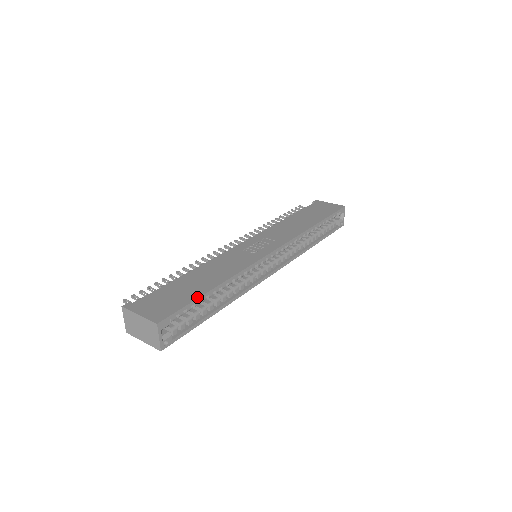
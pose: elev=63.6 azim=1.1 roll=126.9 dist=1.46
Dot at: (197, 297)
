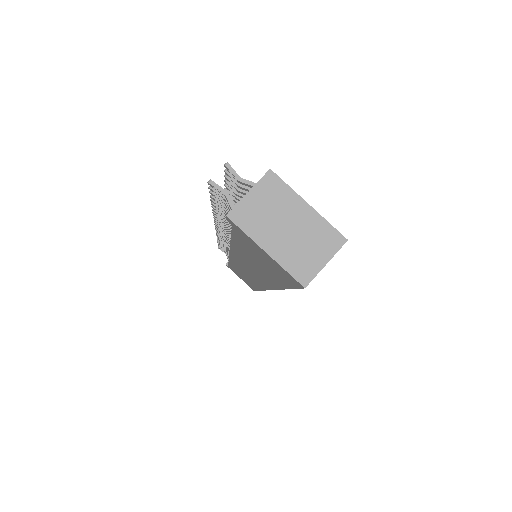
Dot at: occluded
